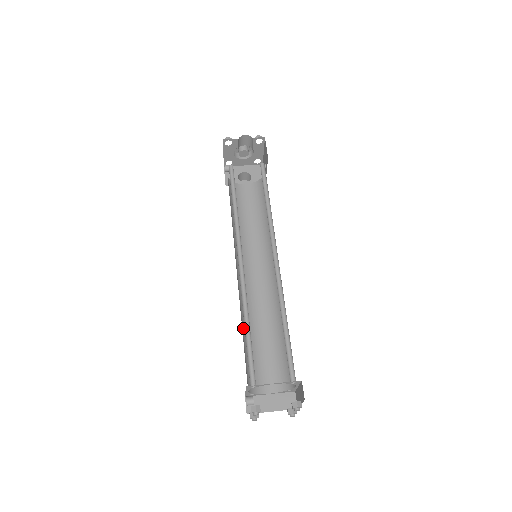
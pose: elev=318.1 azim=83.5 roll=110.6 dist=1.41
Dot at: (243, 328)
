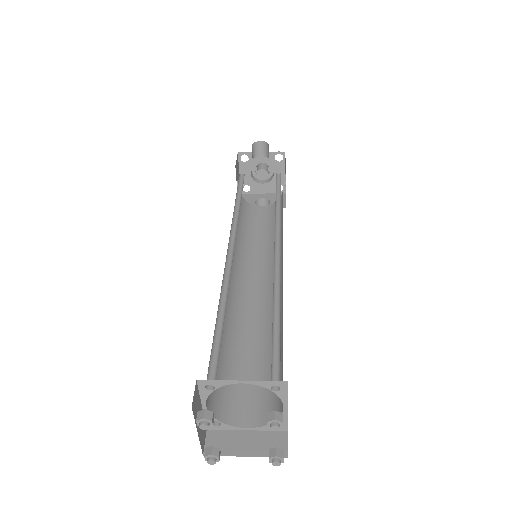
Dot at: occluded
